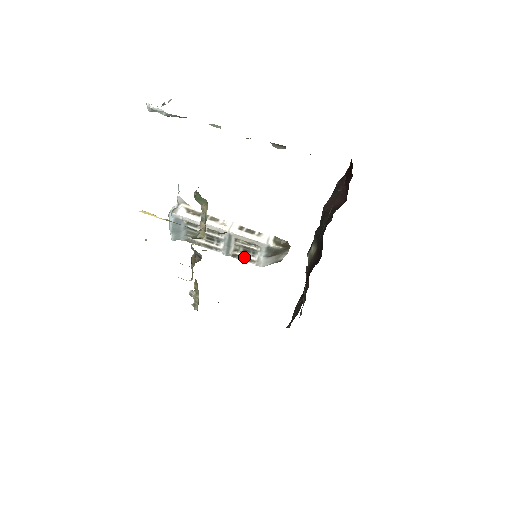
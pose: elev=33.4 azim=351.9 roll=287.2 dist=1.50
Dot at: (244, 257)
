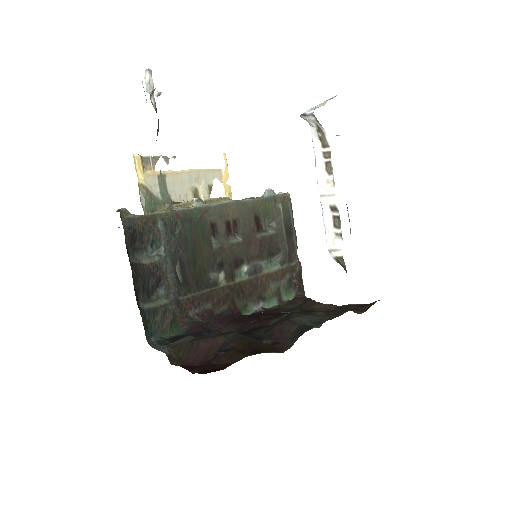
Dot at: occluded
